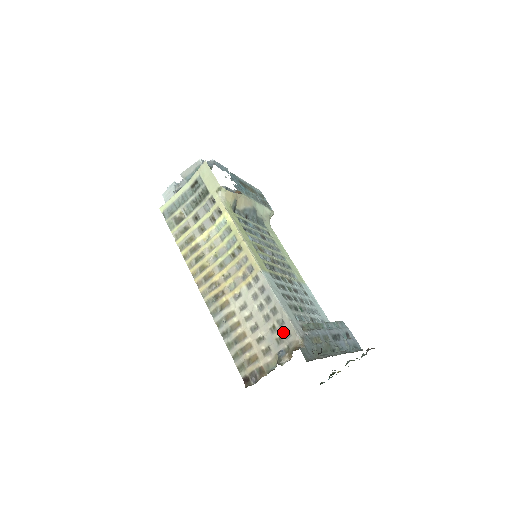
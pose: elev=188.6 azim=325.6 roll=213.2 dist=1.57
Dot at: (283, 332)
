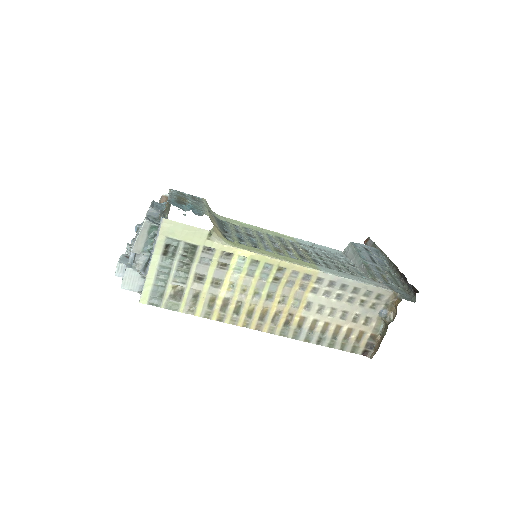
Dot at: (375, 299)
